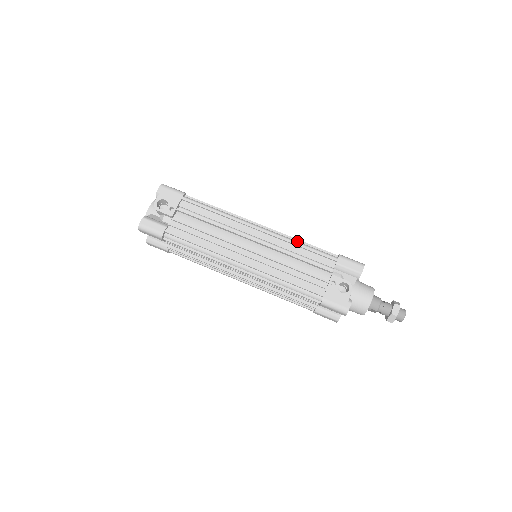
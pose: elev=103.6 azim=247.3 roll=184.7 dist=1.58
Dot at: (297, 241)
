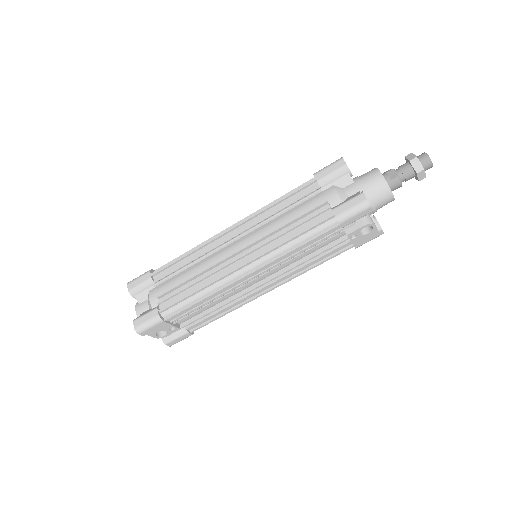
Dot at: (287, 245)
